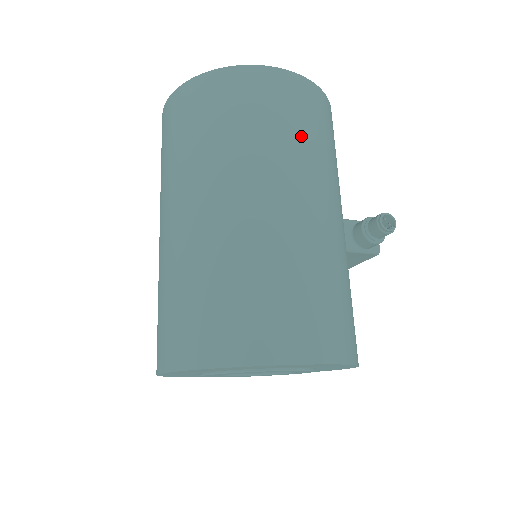
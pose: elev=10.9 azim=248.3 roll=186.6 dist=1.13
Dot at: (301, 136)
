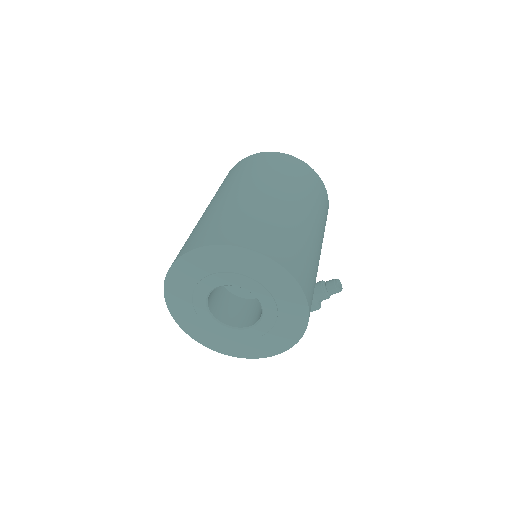
Dot at: (321, 208)
